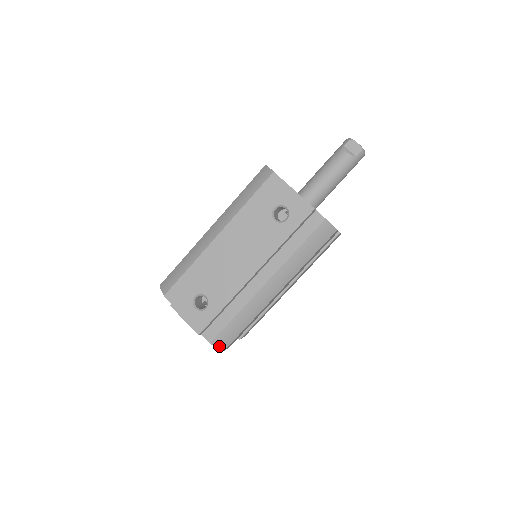
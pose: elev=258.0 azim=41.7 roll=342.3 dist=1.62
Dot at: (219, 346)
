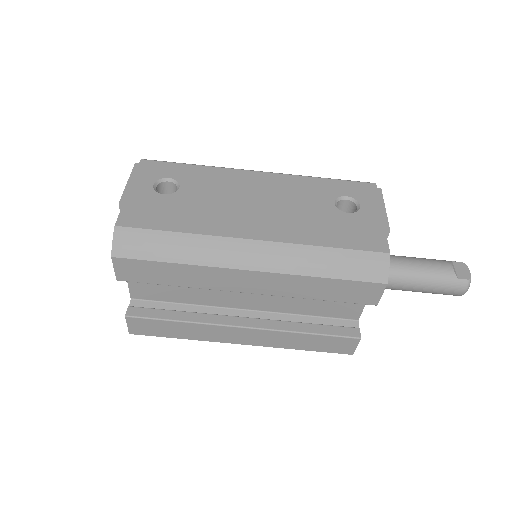
Dot at: (117, 243)
